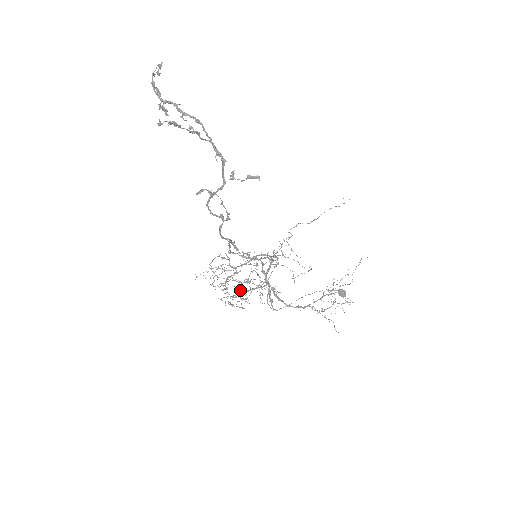
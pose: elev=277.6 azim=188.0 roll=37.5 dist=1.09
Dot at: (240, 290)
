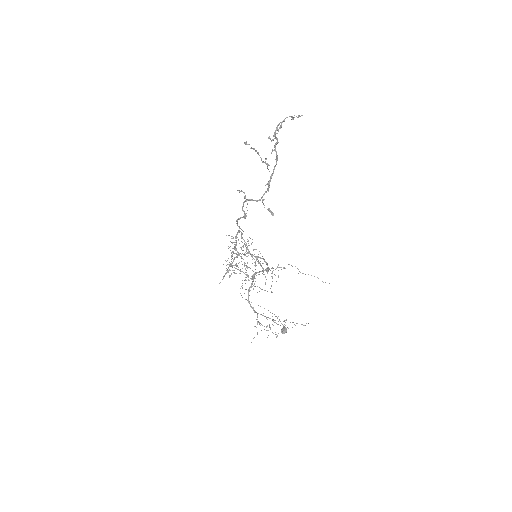
Dot at: occluded
